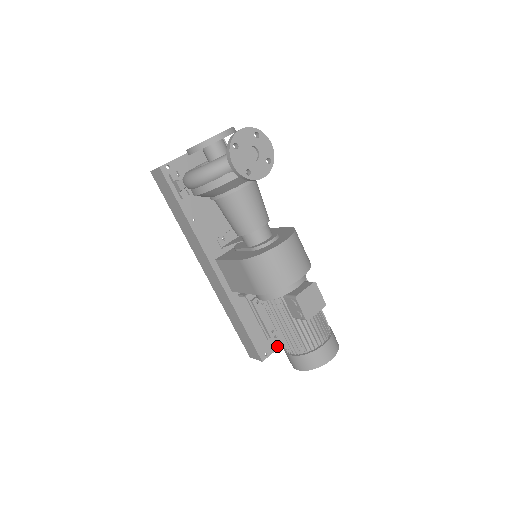
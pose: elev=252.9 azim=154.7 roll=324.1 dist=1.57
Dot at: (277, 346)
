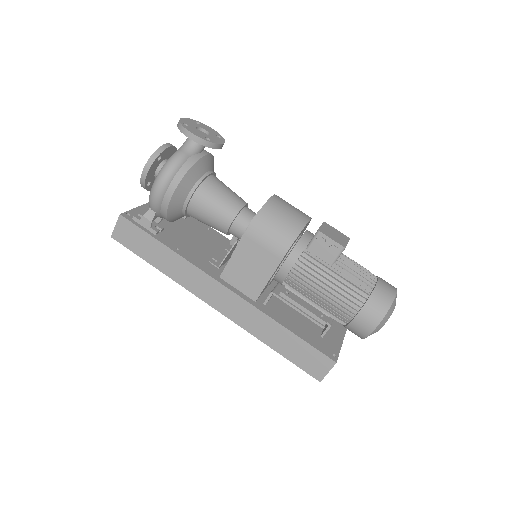
Dot at: (338, 346)
